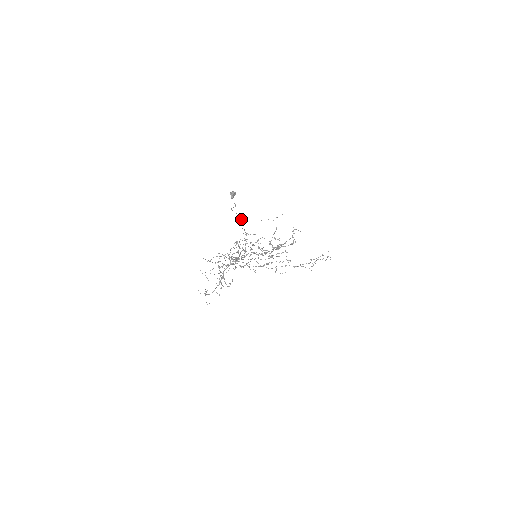
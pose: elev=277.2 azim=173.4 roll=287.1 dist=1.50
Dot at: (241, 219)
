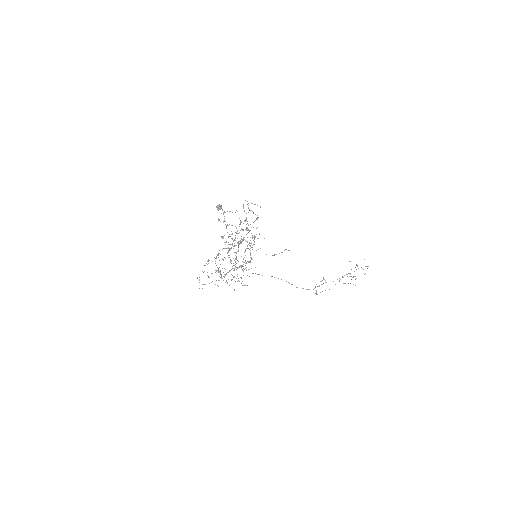
Dot at: occluded
